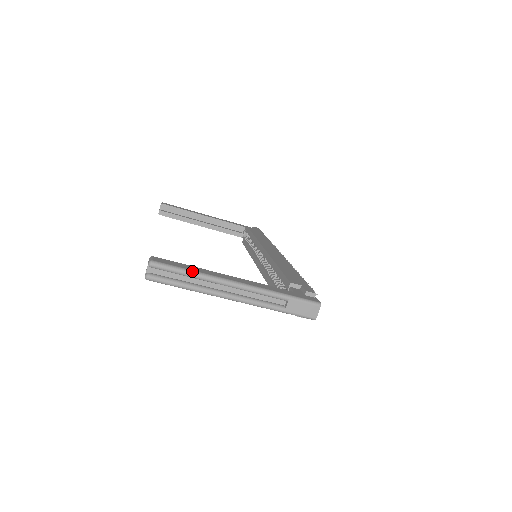
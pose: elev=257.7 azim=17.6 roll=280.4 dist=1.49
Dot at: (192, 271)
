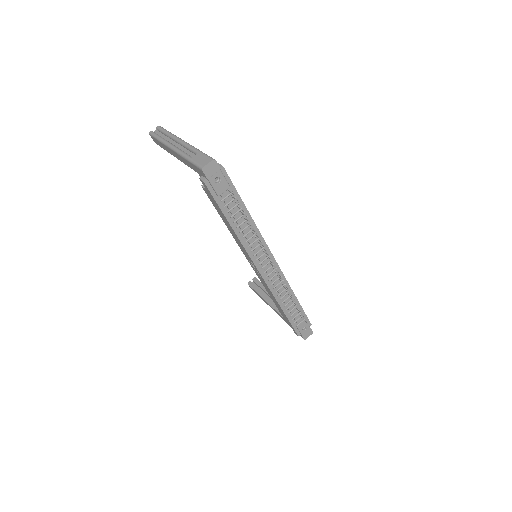
Dot at: (170, 132)
